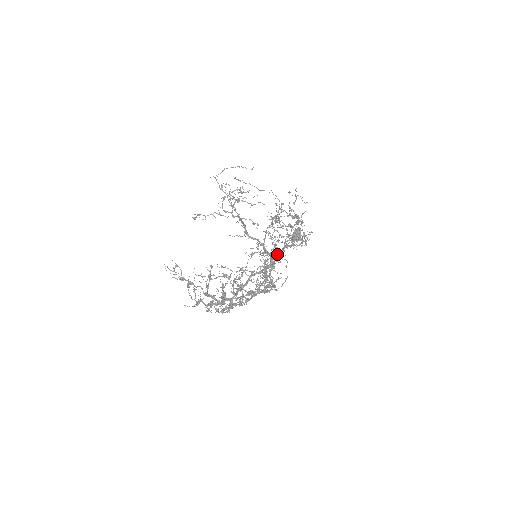
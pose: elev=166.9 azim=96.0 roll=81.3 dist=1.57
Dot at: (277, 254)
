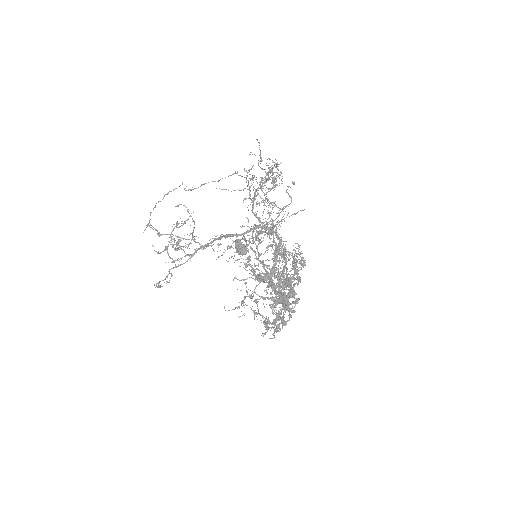
Dot at: occluded
